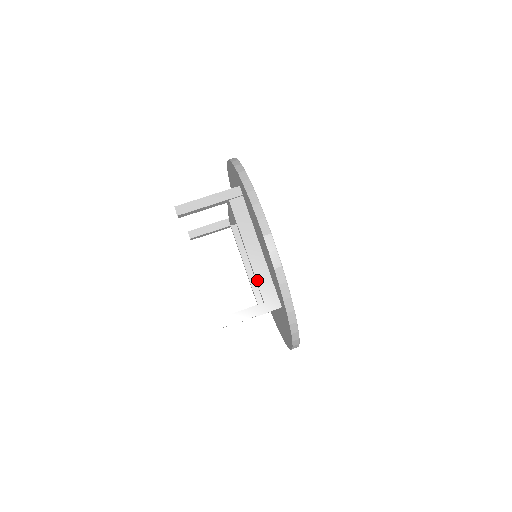
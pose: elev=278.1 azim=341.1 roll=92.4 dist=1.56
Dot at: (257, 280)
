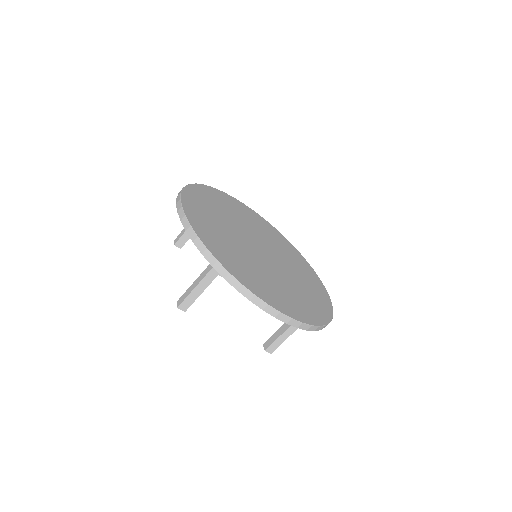
Dot at: occluded
